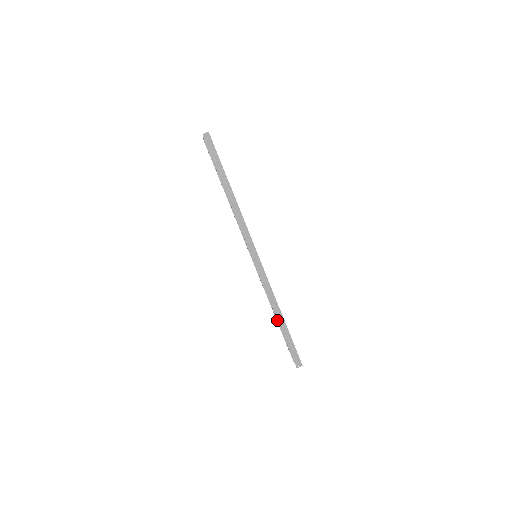
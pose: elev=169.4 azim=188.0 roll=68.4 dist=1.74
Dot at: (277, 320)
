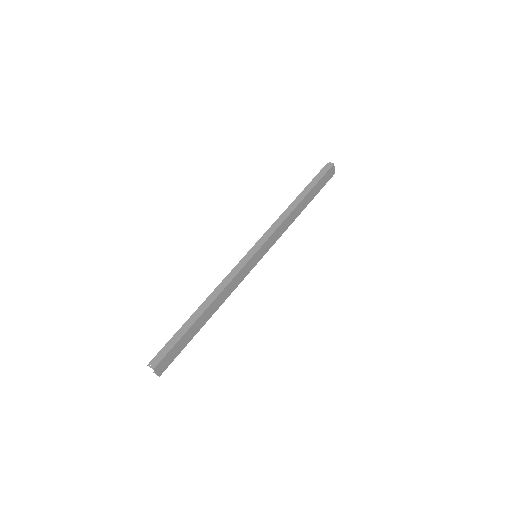
Dot at: (198, 308)
